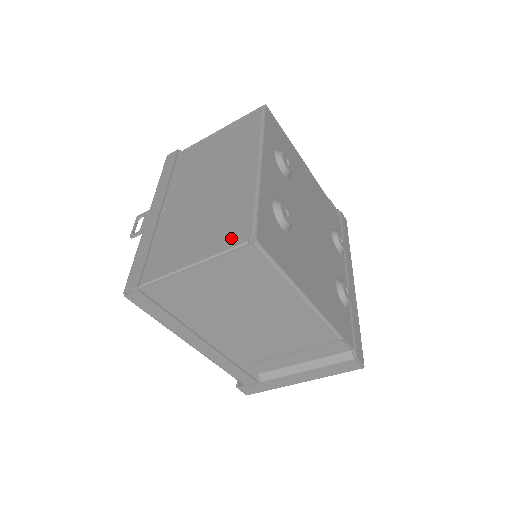
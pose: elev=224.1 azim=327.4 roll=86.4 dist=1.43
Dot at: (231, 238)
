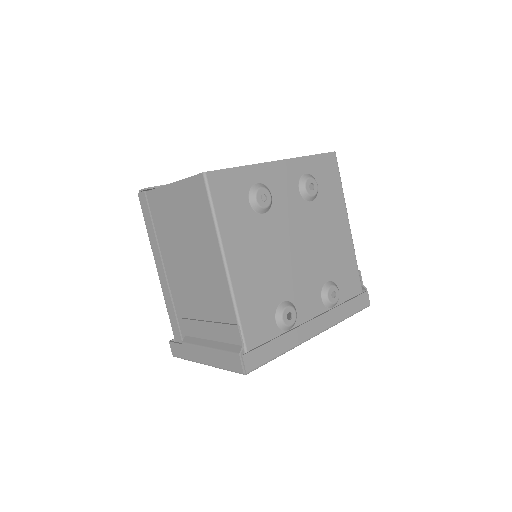
Dot at: occluded
